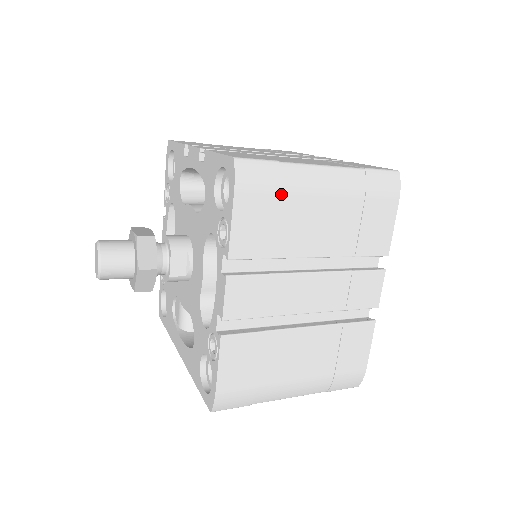
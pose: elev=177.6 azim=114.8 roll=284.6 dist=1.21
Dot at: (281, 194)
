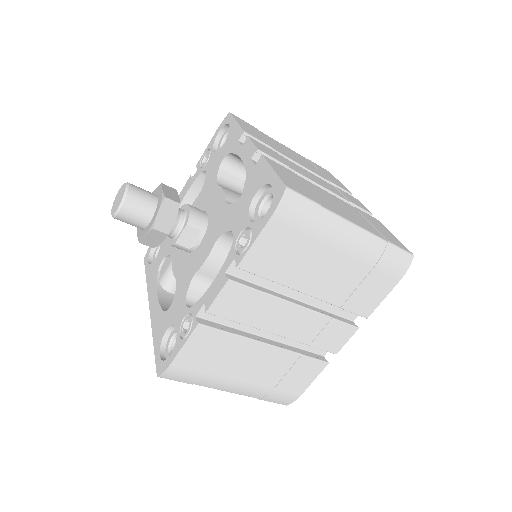
Dot at: (309, 234)
